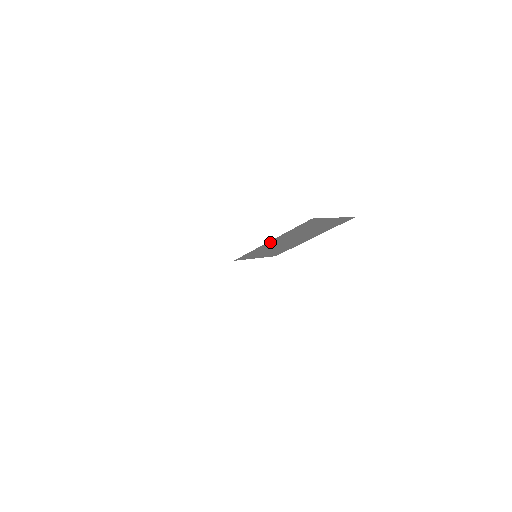
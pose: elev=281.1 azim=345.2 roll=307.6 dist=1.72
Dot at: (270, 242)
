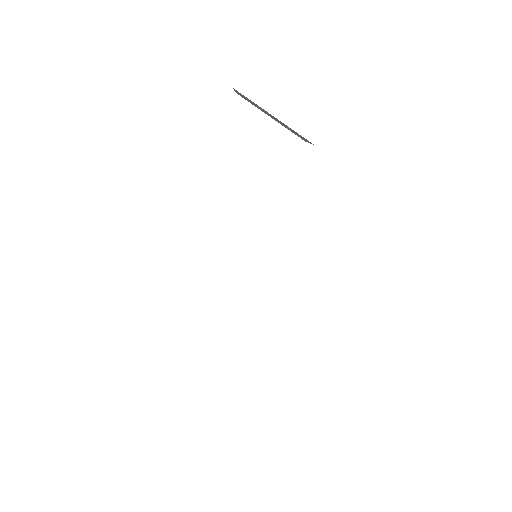
Dot at: occluded
